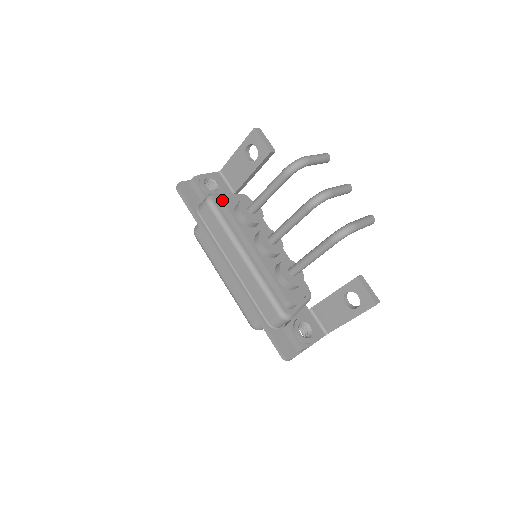
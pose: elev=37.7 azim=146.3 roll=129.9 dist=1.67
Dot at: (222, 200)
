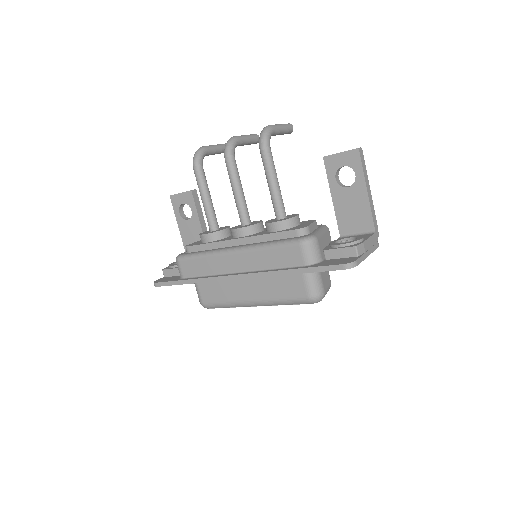
Dot at: (186, 247)
